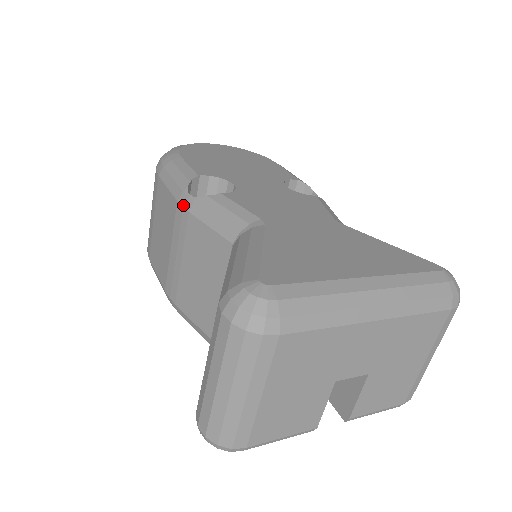
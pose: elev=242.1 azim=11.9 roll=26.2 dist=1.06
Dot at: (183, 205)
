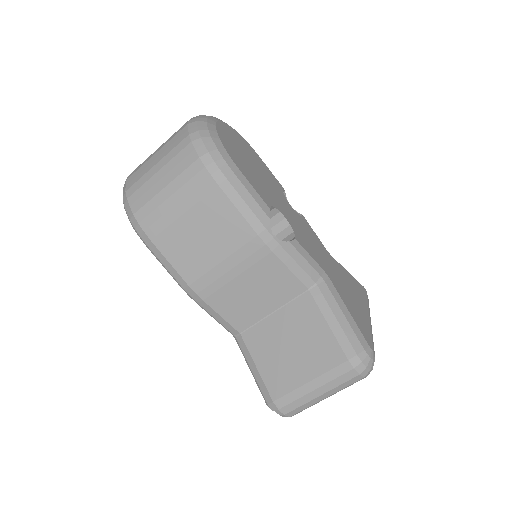
Dot at: (266, 243)
